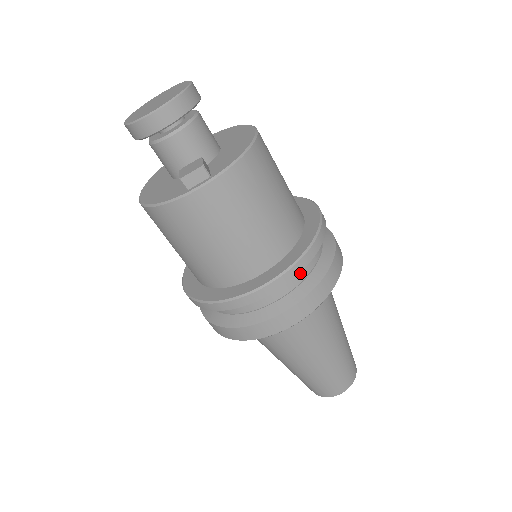
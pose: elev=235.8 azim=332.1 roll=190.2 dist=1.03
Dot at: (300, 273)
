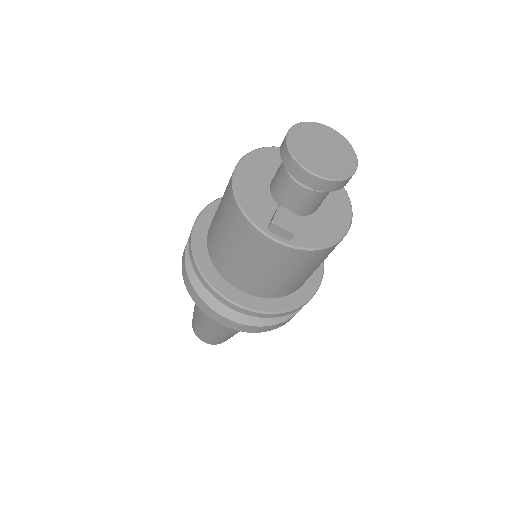
Dot at: occluded
